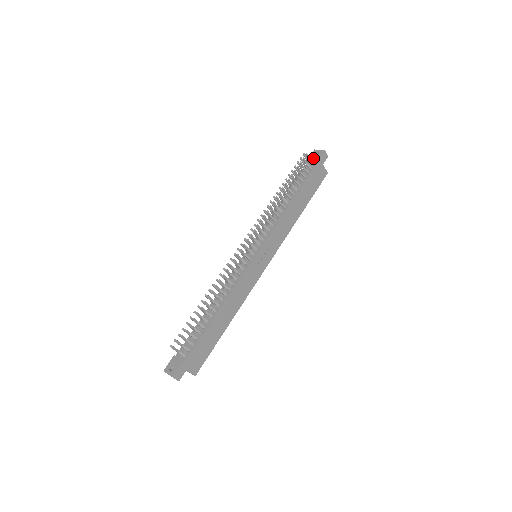
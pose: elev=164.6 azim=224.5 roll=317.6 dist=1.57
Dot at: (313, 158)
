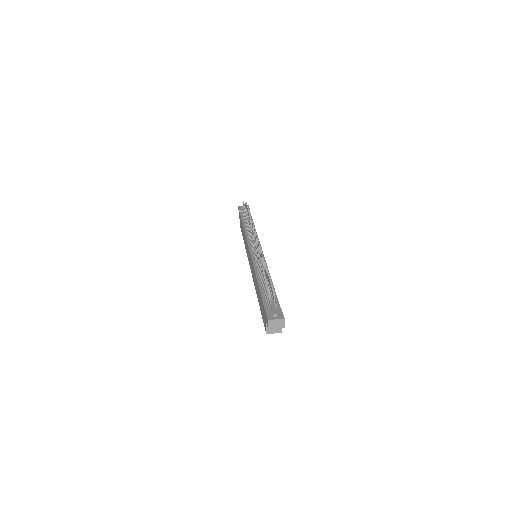
Dot at: occluded
